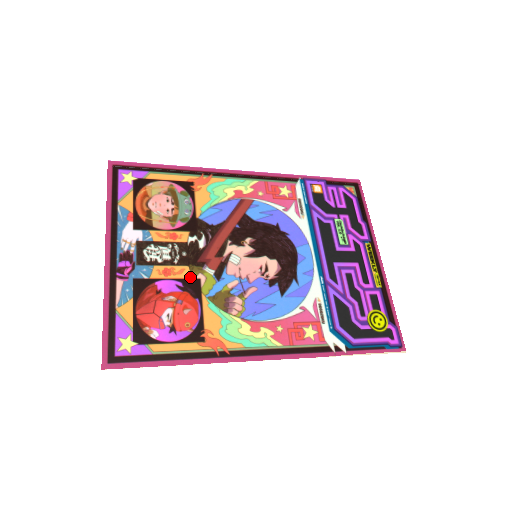
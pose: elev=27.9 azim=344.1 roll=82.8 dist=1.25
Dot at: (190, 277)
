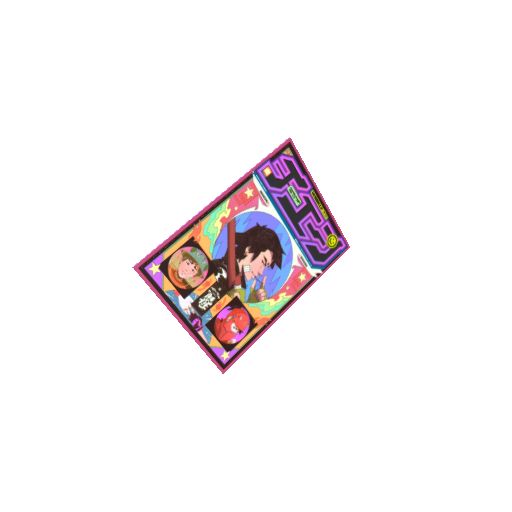
Dot at: (231, 299)
